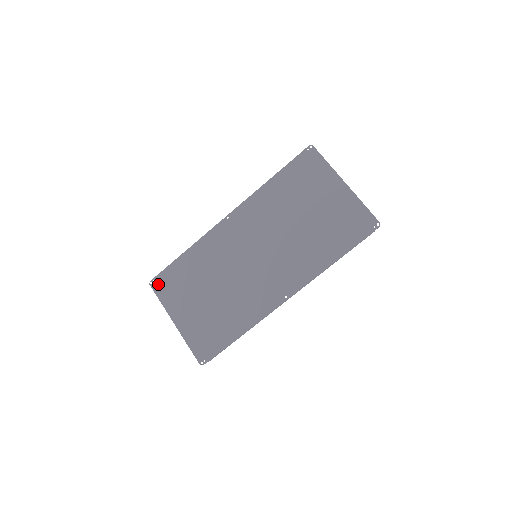
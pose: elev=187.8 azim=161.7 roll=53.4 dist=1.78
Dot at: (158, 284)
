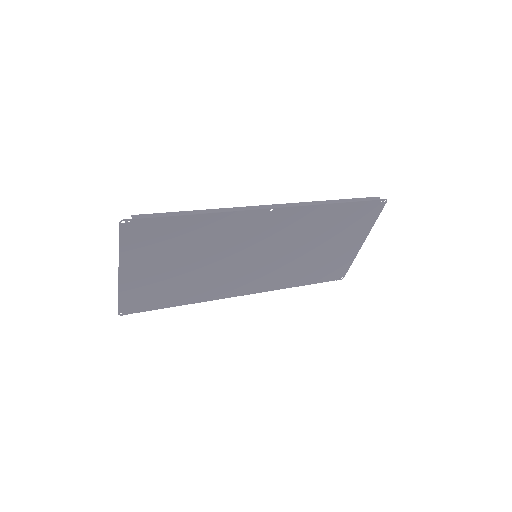
Dot at: (132, 229)
